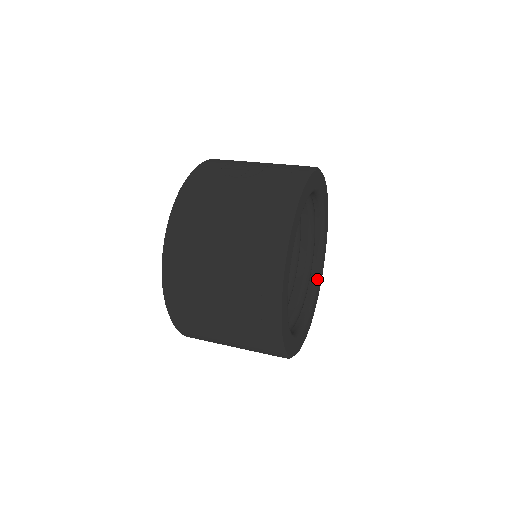
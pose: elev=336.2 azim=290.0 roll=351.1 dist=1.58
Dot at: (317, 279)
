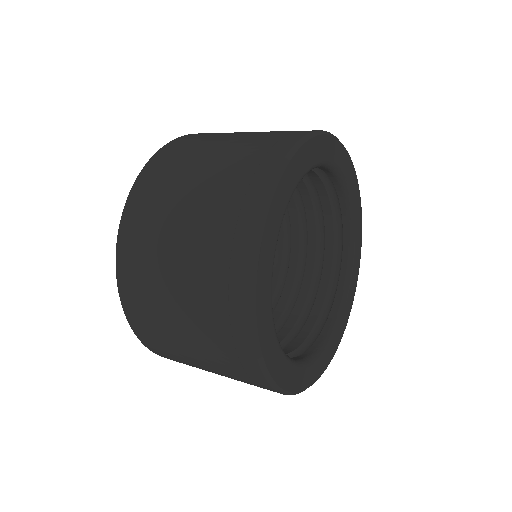
Dot at: (331, 334)
